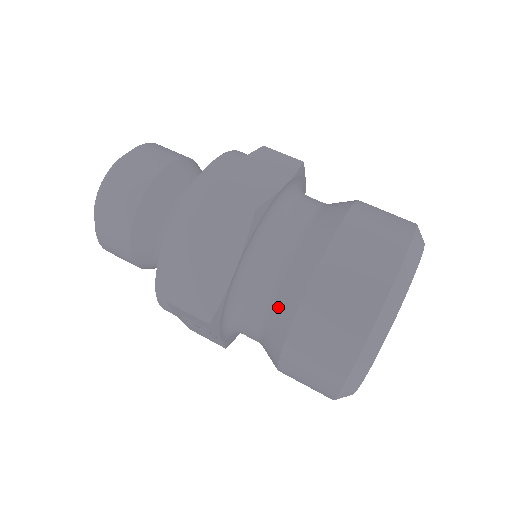
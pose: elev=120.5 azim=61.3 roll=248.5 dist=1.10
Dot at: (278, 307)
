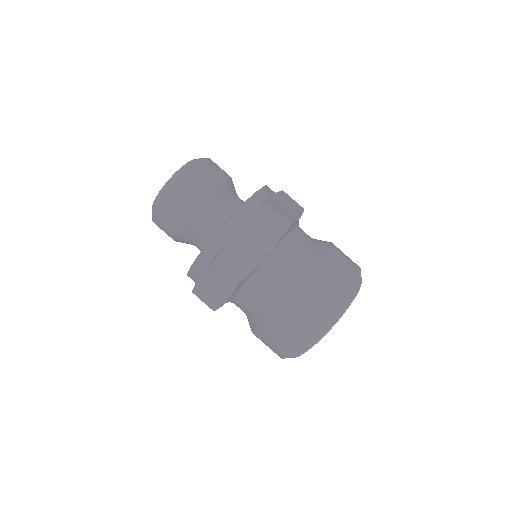
Dot at: (251, 319)
